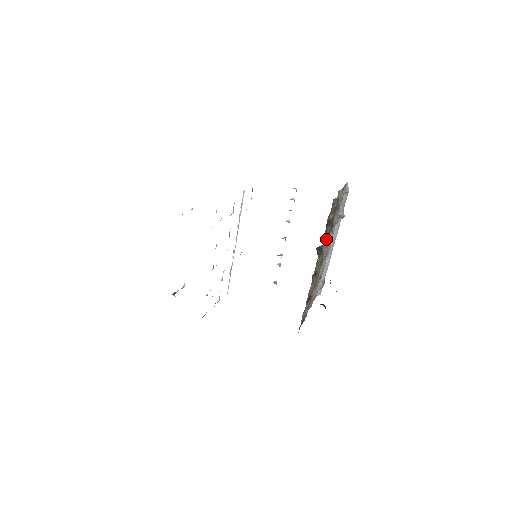
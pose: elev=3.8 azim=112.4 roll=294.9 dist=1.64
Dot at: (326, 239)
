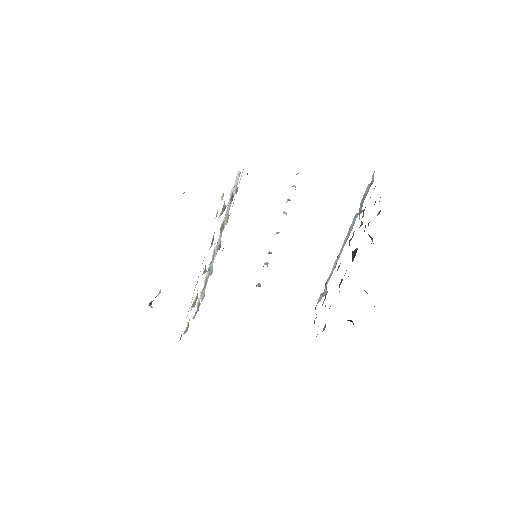
Dot at: occluded
